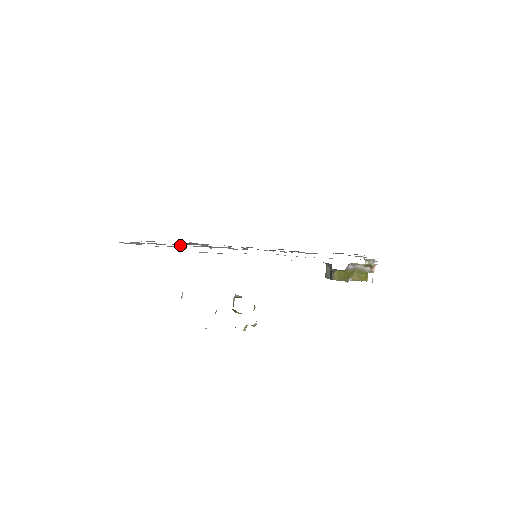
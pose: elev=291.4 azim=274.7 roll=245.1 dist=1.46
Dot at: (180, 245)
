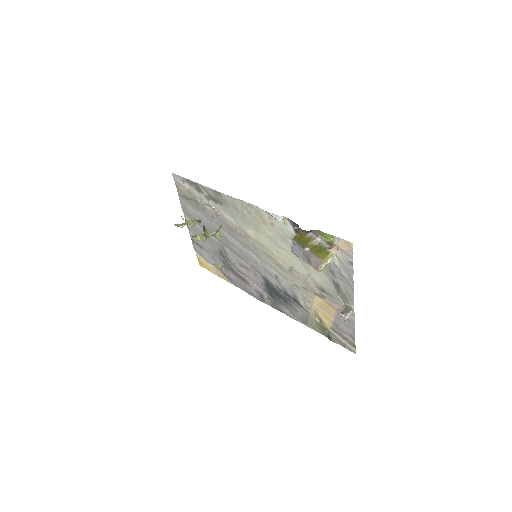
Dot at: (213, 227)
